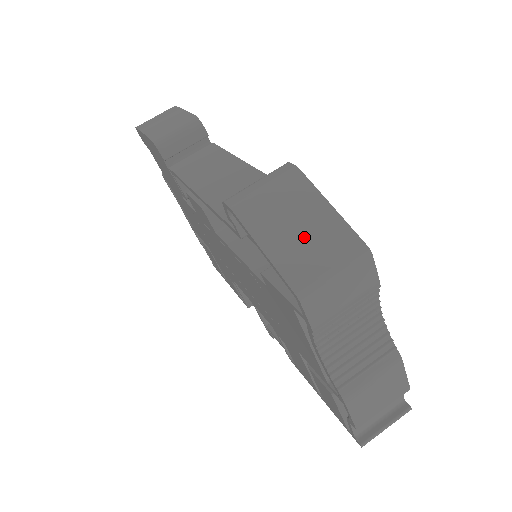
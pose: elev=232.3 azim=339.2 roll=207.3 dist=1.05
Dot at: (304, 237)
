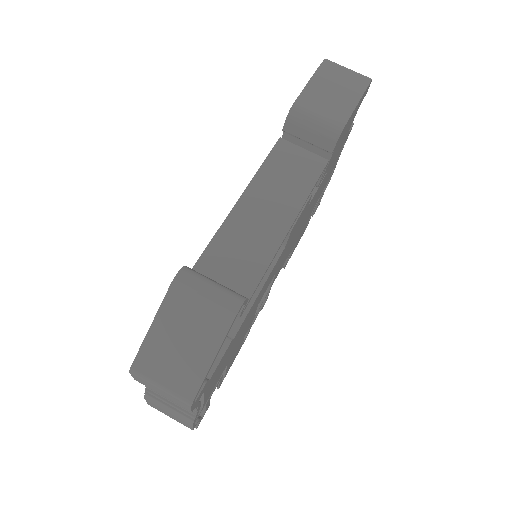
Dot at: (176, 352)
